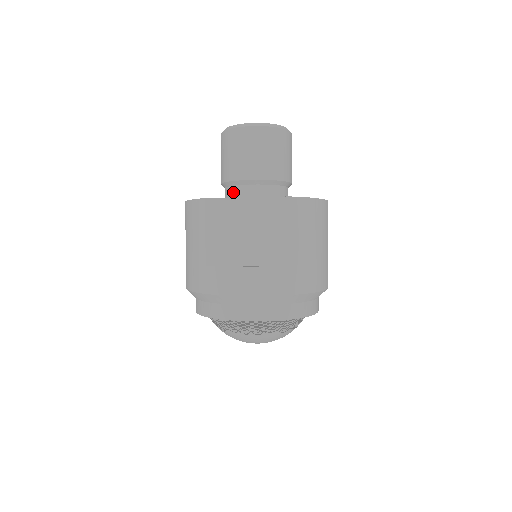
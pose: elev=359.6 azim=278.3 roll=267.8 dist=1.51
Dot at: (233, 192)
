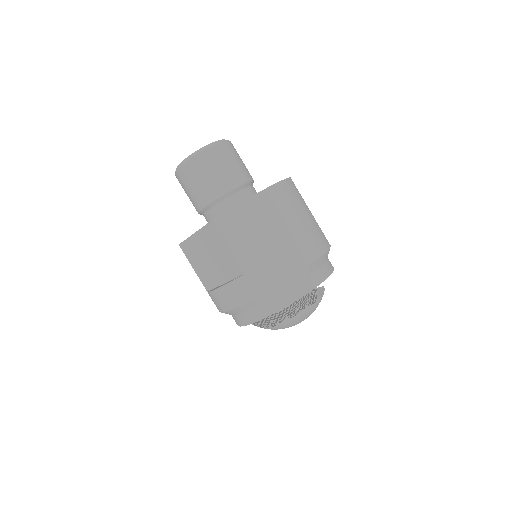
Dot at: (206, 220)
